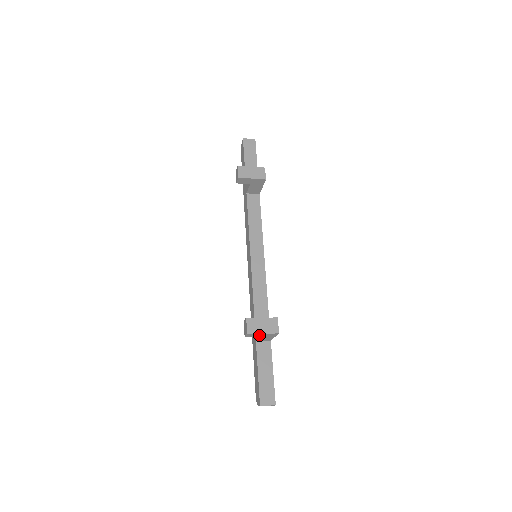
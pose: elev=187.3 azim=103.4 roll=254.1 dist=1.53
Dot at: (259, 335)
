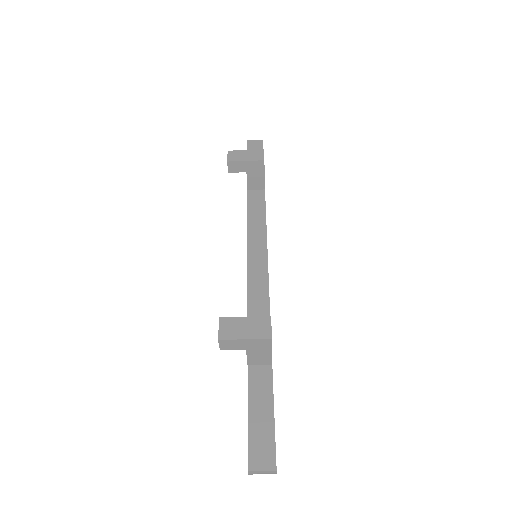
Dot at: (242, 345)
